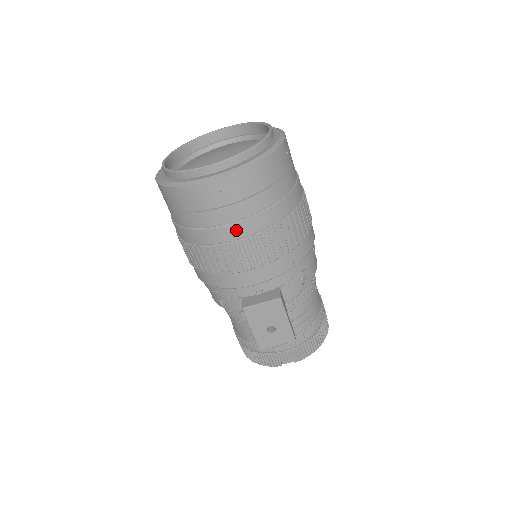
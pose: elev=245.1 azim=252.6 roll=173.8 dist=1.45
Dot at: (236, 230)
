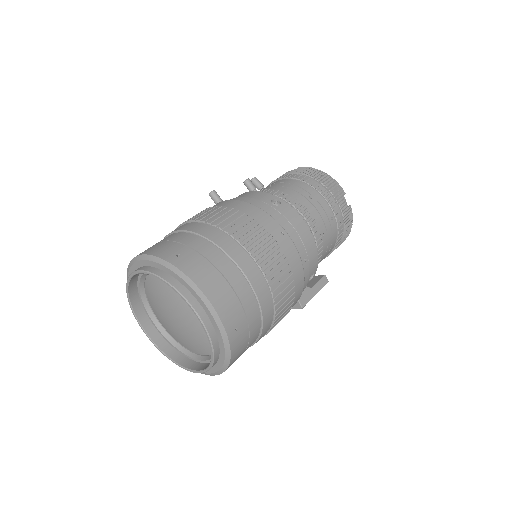
Dot at: occluded
